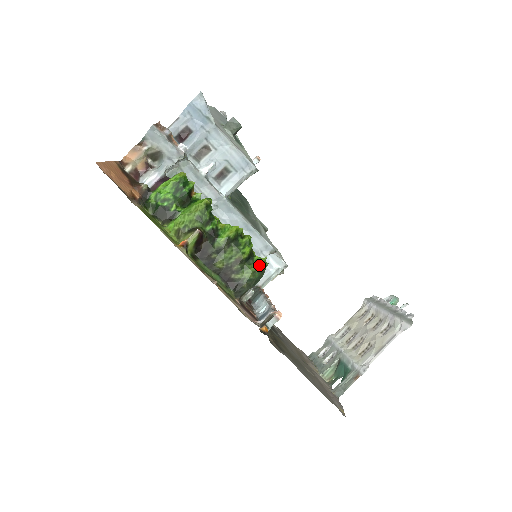
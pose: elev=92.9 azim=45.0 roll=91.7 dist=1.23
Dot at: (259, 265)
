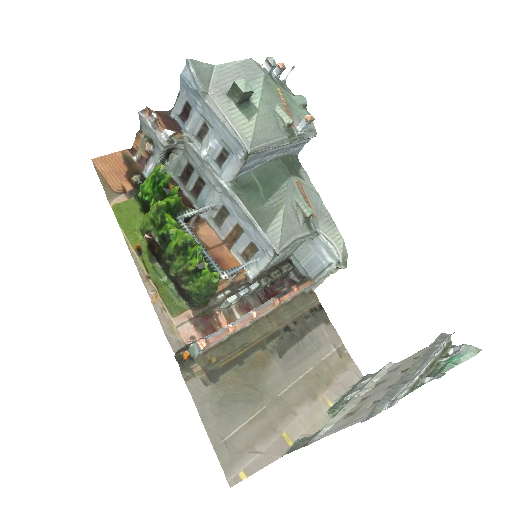
Dot at: (204, 281)
